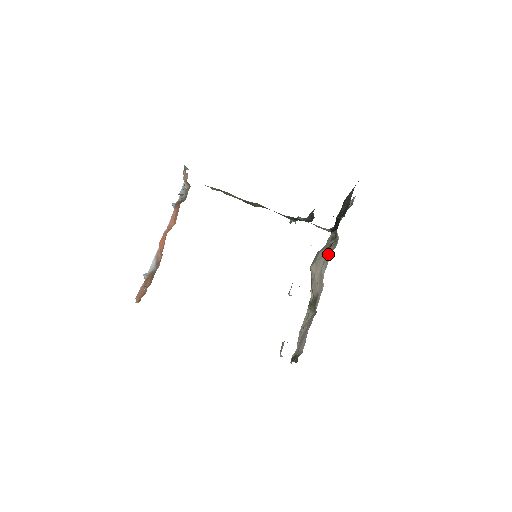
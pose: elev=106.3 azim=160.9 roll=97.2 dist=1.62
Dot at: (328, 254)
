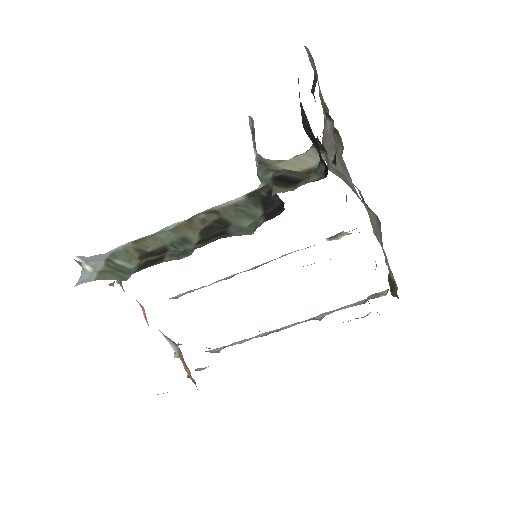
Dot at: (339, 156)
